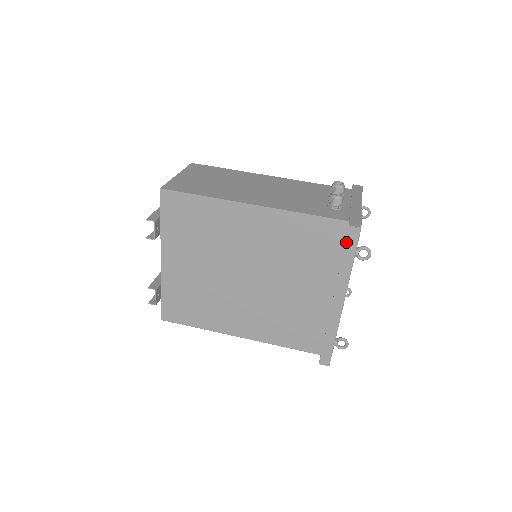
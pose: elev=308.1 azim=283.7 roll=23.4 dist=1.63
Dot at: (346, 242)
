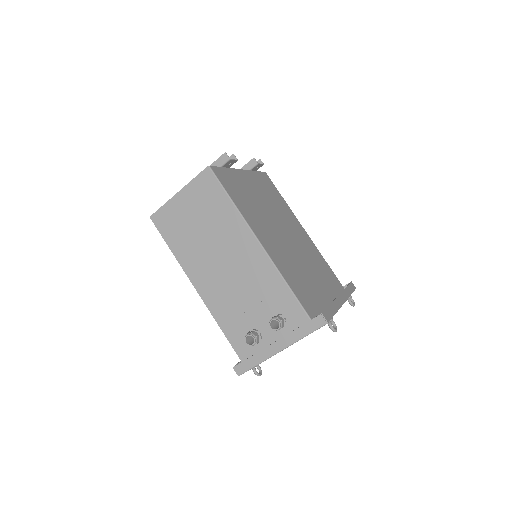
Dot at: occluded
